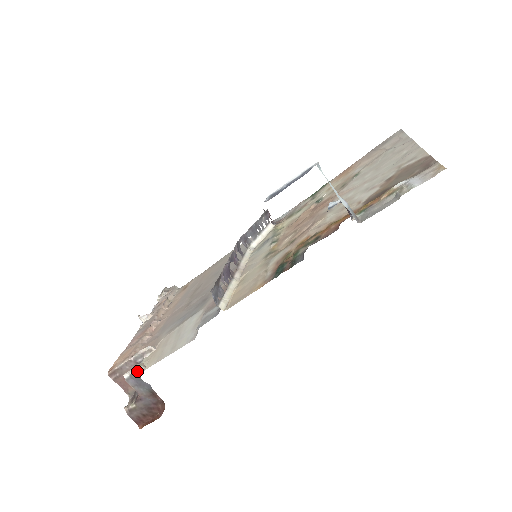
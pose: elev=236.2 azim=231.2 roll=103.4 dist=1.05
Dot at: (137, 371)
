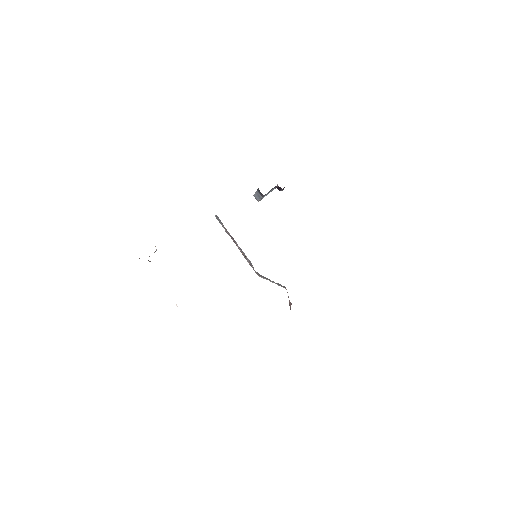
Dot at: occluded
